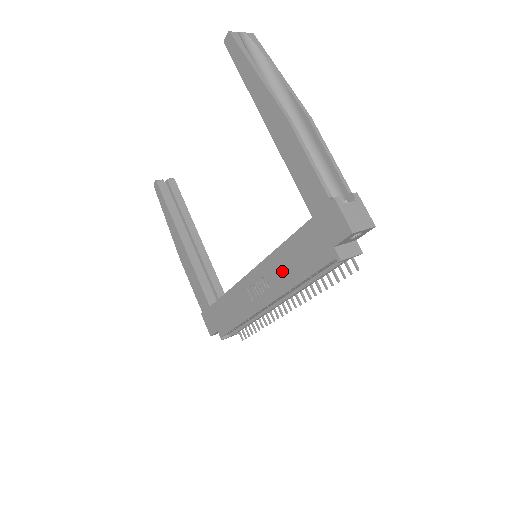
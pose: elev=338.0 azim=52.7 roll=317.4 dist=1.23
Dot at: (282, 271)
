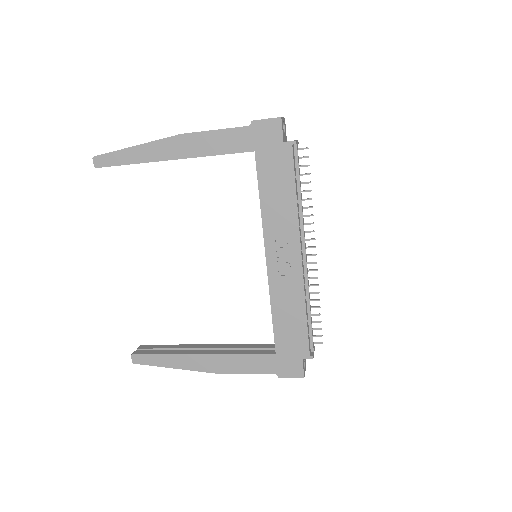
Dot at: (280, 214)
